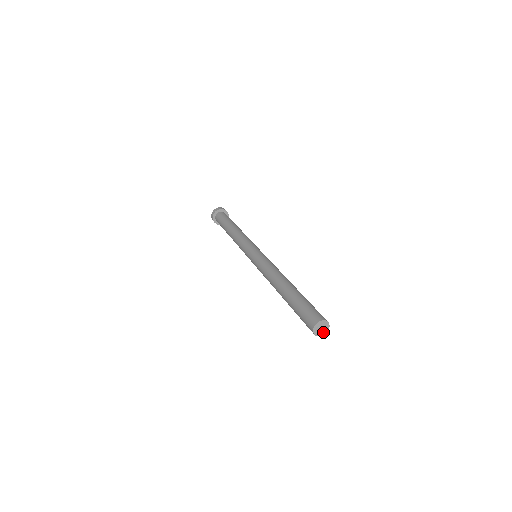
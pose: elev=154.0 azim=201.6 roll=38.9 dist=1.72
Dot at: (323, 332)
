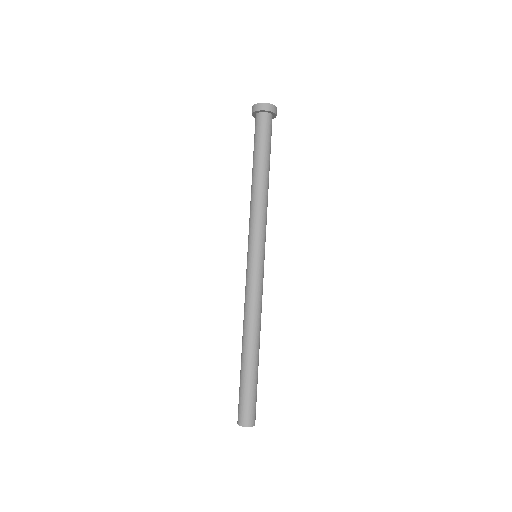
Dot at: occluded
